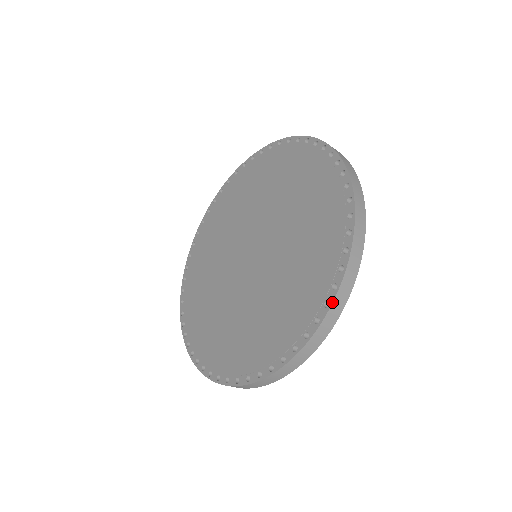
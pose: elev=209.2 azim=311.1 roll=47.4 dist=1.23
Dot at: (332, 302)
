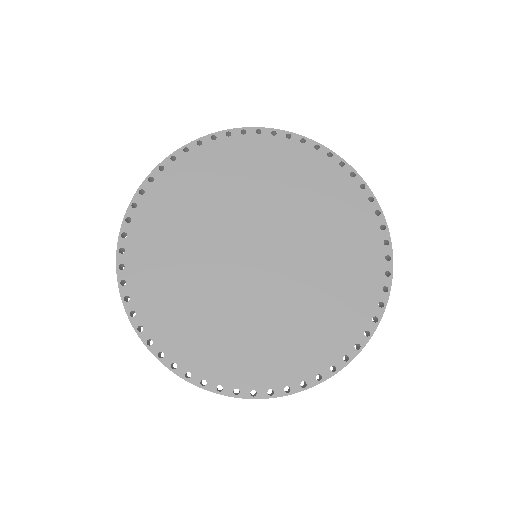
Dot at: (390, 238)
